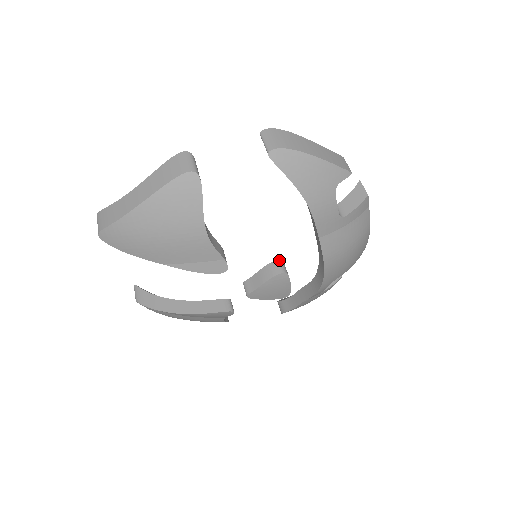
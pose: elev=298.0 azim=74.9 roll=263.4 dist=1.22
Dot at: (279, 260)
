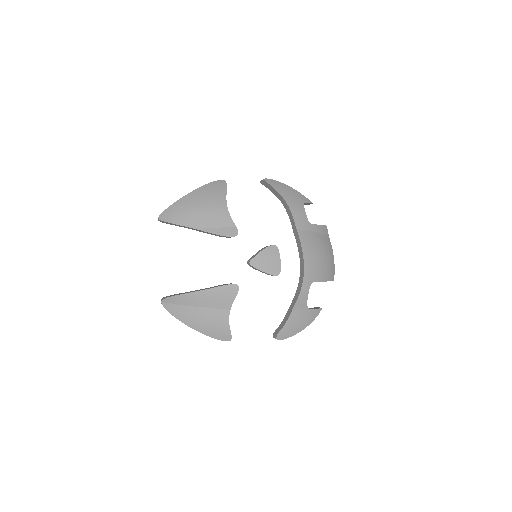
Dot at: occluded
